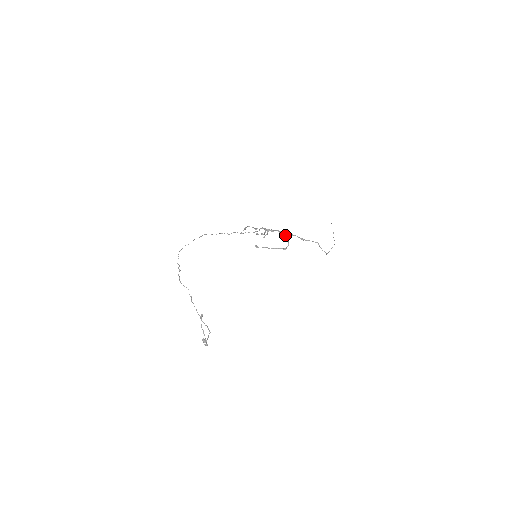
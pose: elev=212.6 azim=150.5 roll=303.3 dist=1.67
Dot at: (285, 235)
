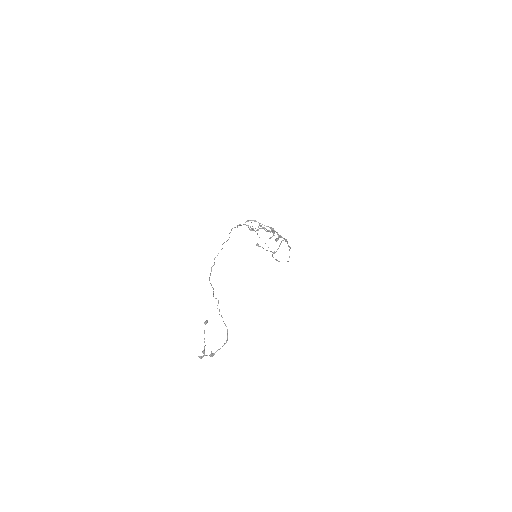
Dot at: occluded
